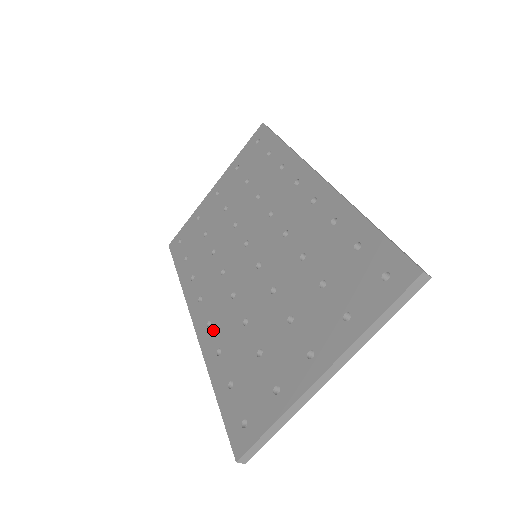
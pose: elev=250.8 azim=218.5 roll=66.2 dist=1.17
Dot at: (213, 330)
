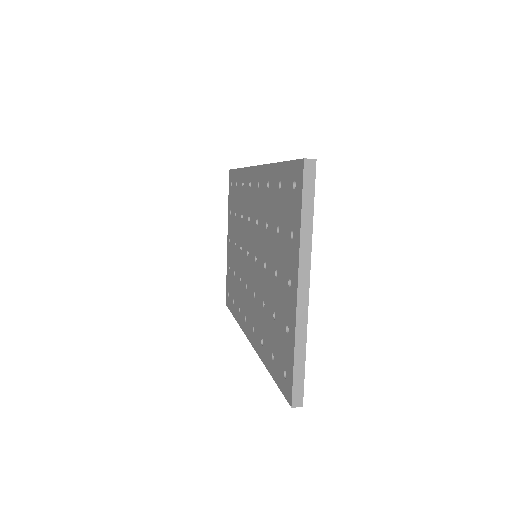
Dot at: (255, 331)
